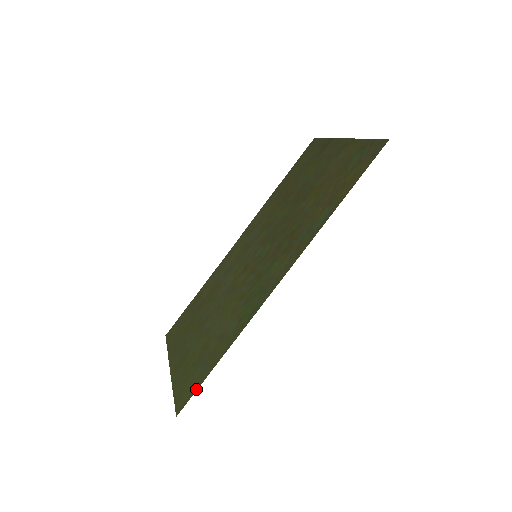
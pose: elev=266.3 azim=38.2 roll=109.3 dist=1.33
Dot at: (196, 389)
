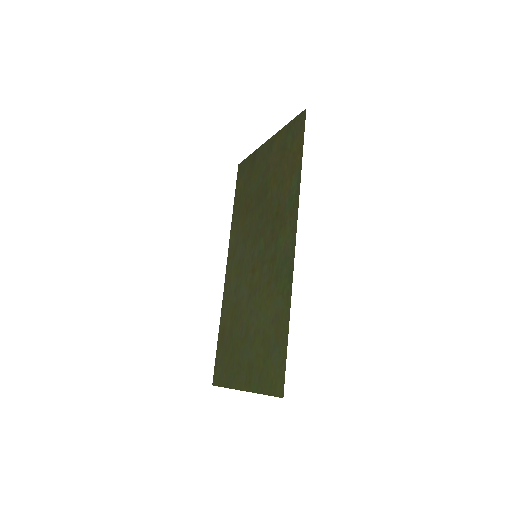
Dot at: (285, 364)
